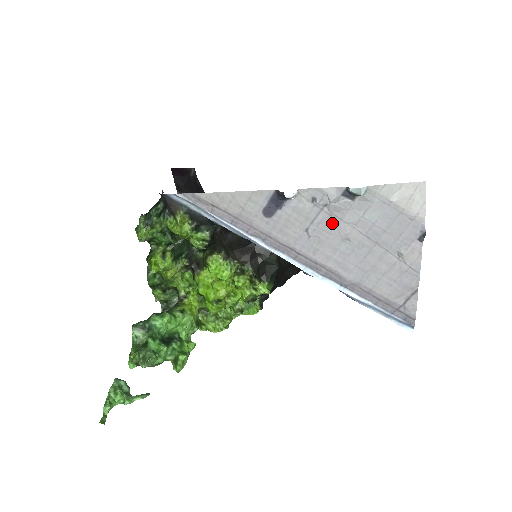
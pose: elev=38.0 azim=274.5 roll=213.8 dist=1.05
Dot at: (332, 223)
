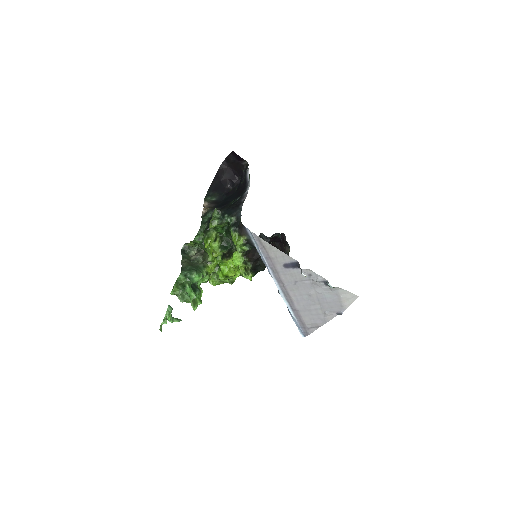
Dot at: (309, 287)
